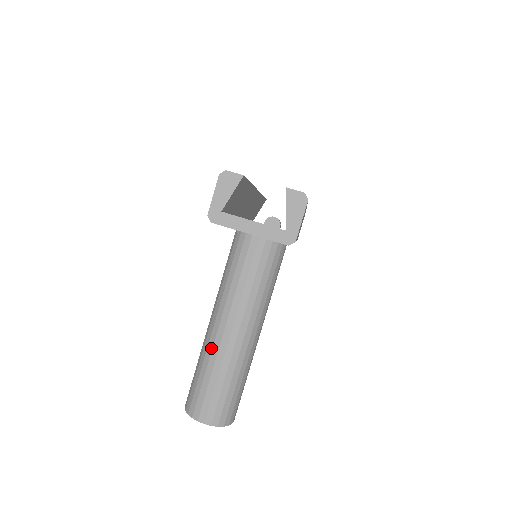
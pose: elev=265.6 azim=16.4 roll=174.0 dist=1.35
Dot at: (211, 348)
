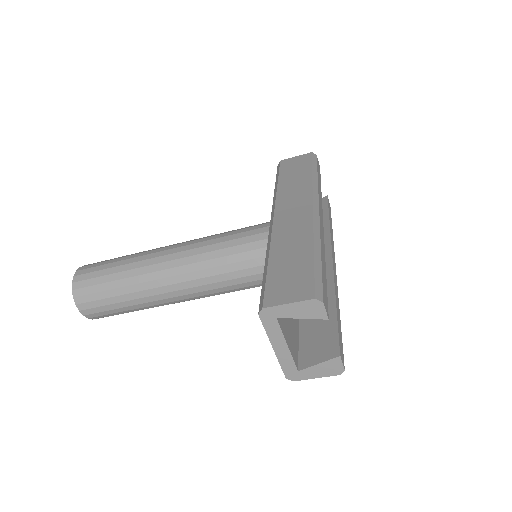
Dot at: (143, 281)
